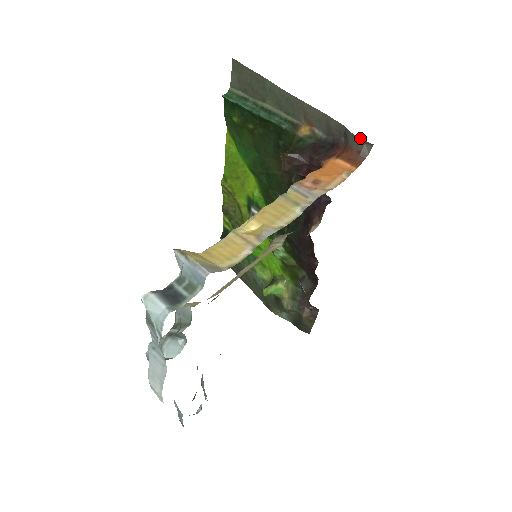
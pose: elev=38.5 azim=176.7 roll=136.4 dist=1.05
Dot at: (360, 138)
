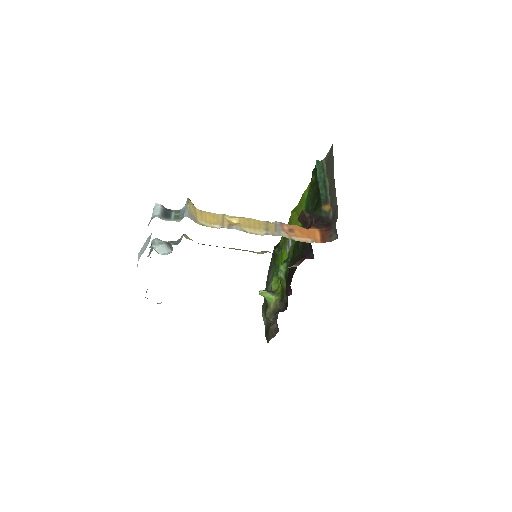
Dot at: (336, 229)
